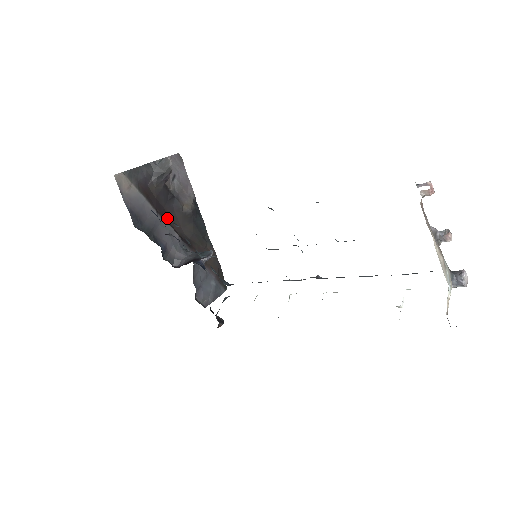
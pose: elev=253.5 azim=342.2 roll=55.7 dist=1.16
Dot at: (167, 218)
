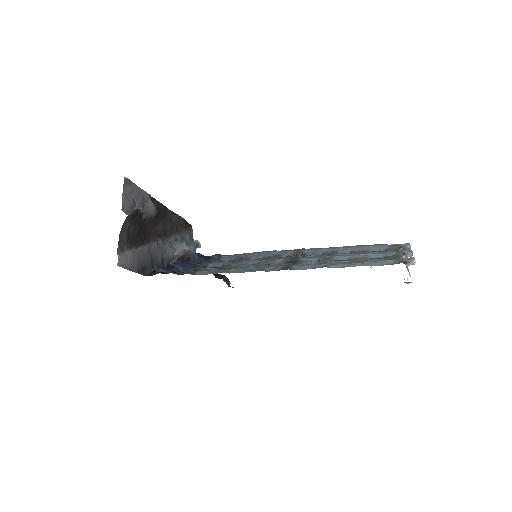
Dot at: (146, 236)
